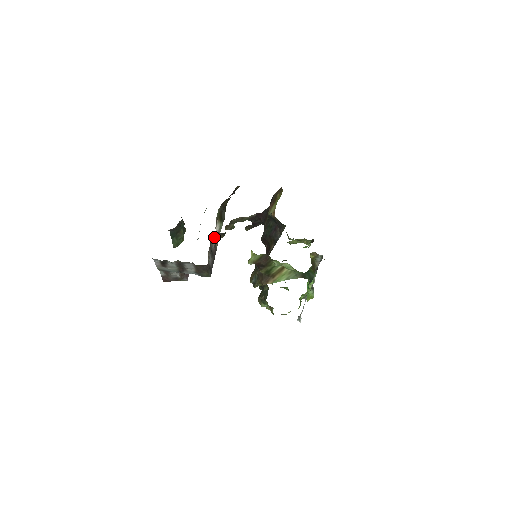
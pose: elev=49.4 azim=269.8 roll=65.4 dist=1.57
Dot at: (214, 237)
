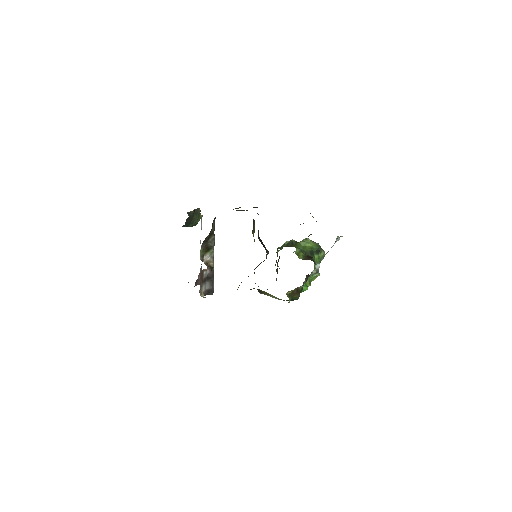
Dot at: (204, 271)
